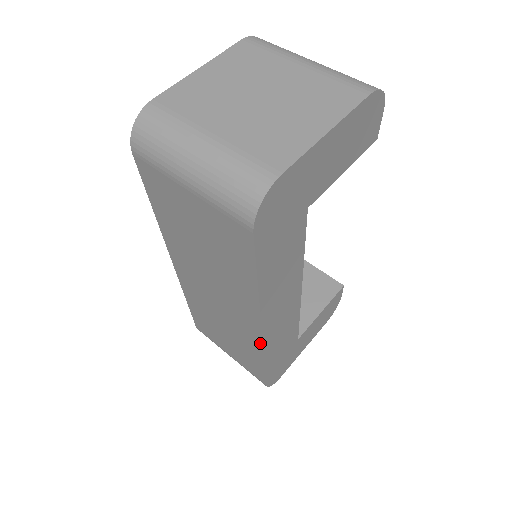
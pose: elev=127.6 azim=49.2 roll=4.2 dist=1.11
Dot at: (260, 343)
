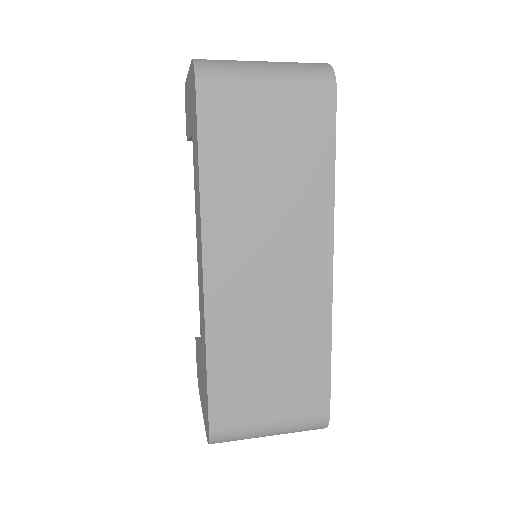
Dot at: (329, 296)
